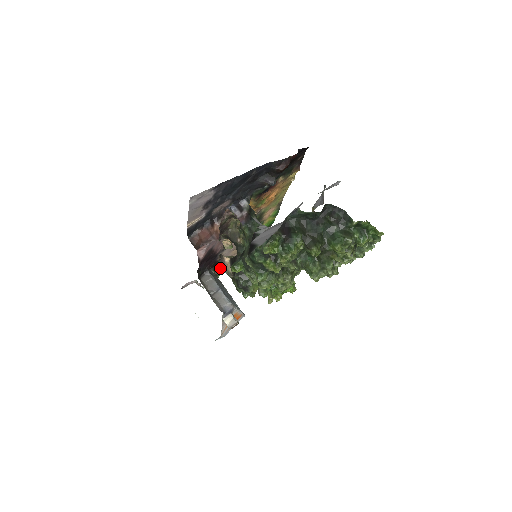
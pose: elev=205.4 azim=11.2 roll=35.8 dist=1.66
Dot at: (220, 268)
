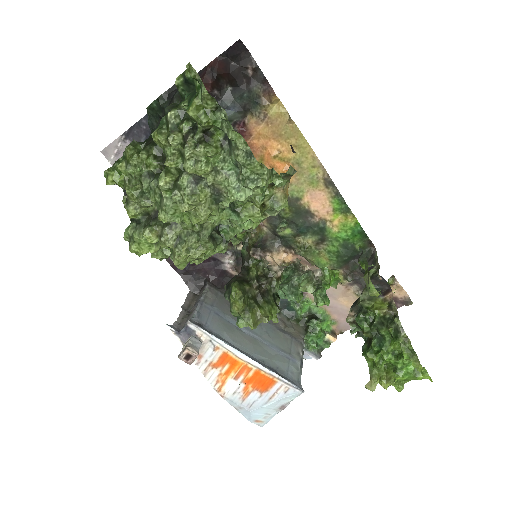
Dot at: occluded
